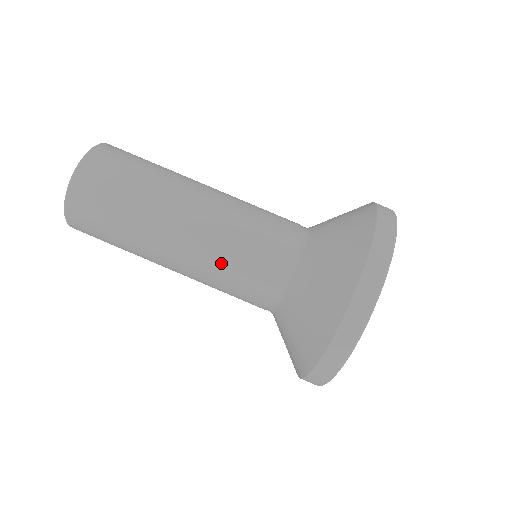
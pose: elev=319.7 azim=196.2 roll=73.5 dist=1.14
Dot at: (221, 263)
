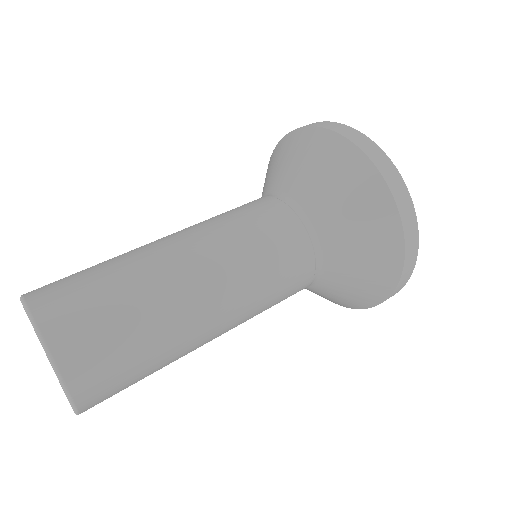
Dot at: (249, 248)
